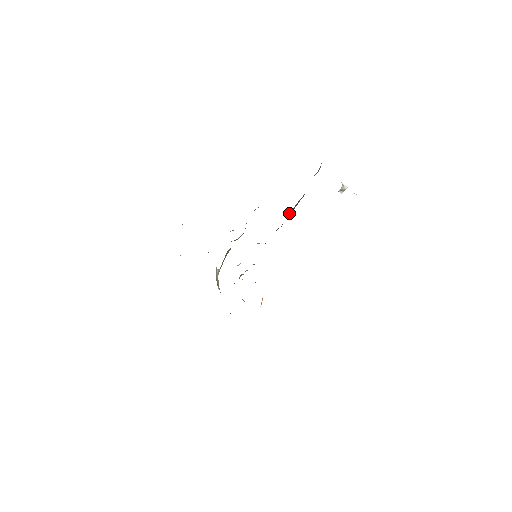
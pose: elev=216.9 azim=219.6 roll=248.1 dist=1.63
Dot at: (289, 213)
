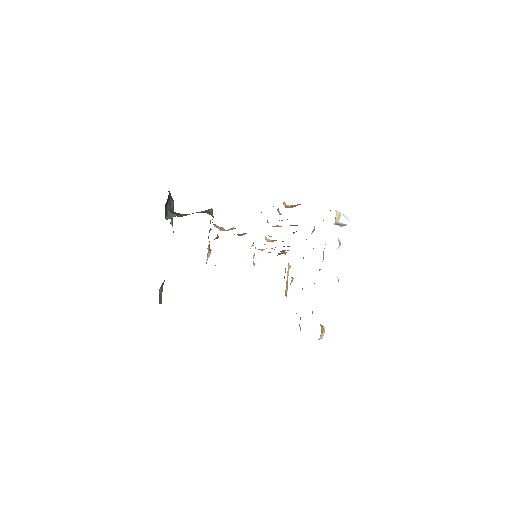
Dot at: occluded
